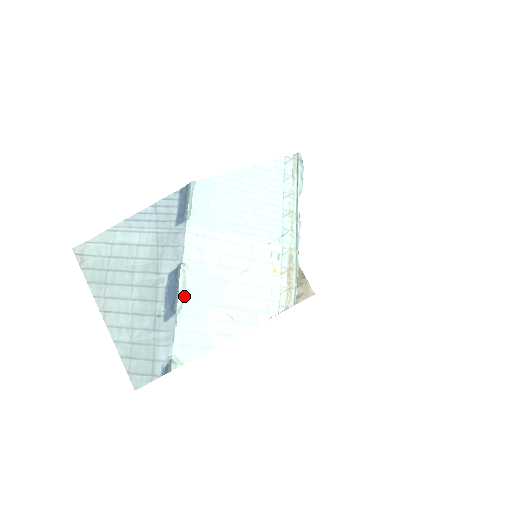
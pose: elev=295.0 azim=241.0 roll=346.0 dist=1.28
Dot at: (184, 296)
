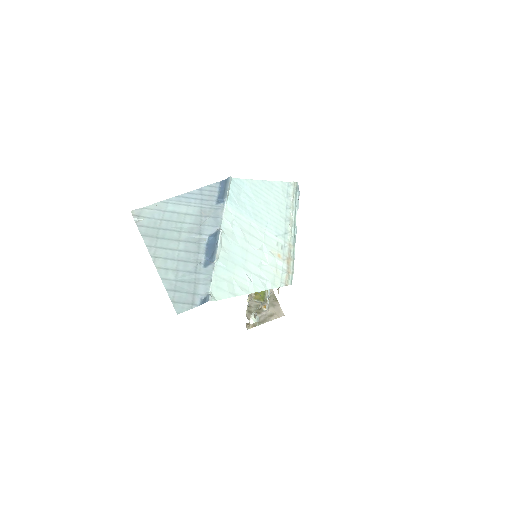
Dot at: (220, 252)
